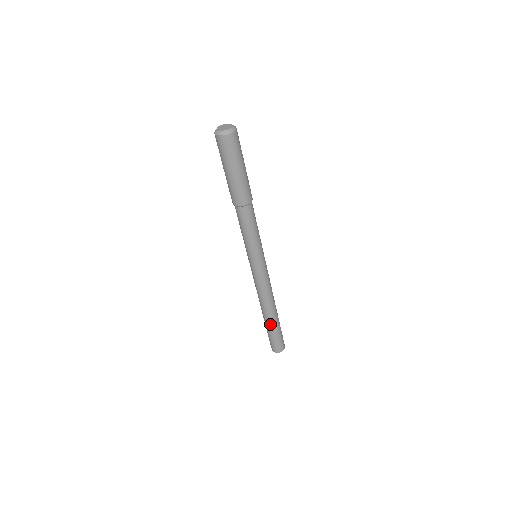
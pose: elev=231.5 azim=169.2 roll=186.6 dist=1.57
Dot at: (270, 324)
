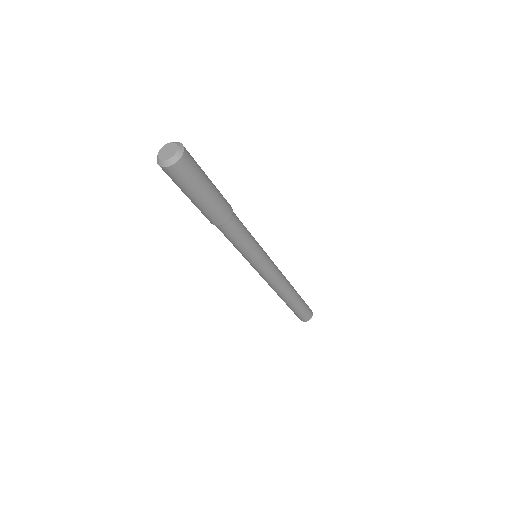
Dot at: occluded
